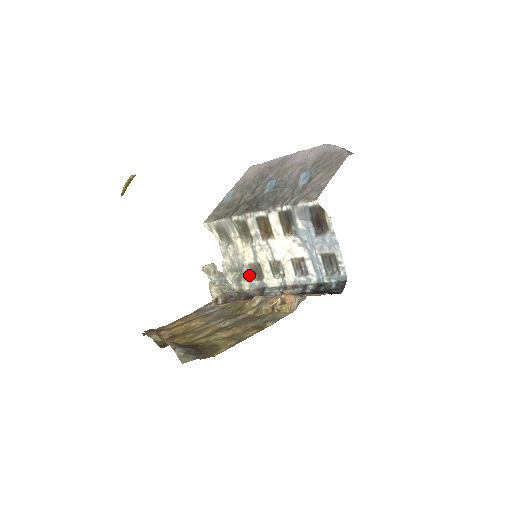
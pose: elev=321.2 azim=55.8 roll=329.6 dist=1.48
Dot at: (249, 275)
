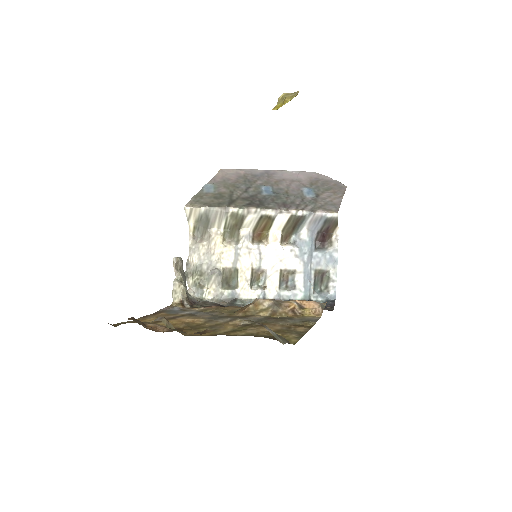
Dot at: (219, 281)
